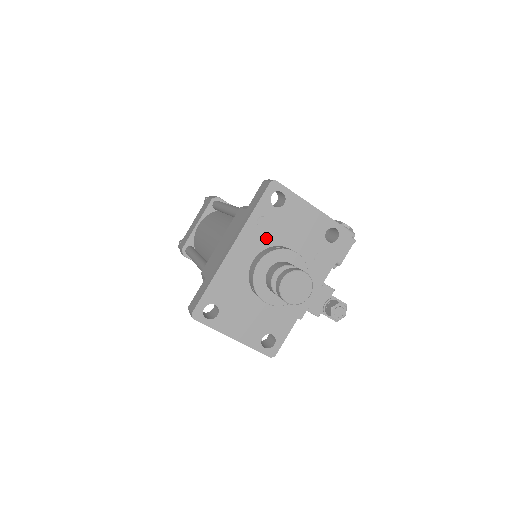
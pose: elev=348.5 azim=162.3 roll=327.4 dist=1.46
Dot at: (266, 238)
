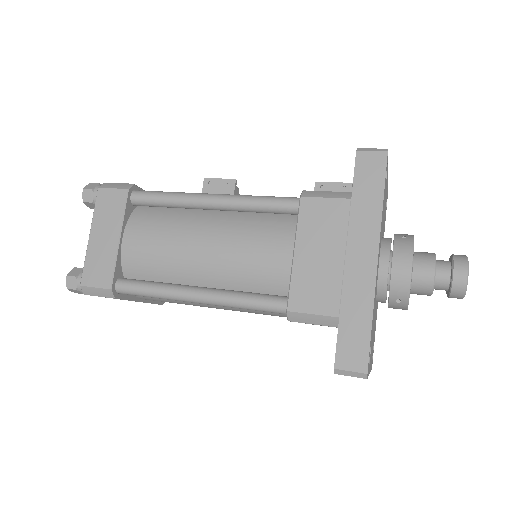
Dot at: occluded
